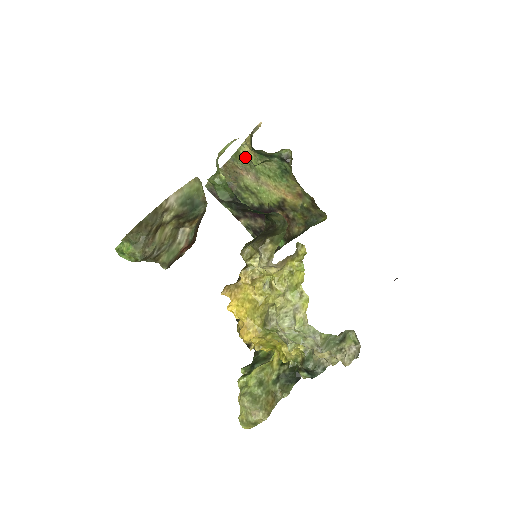
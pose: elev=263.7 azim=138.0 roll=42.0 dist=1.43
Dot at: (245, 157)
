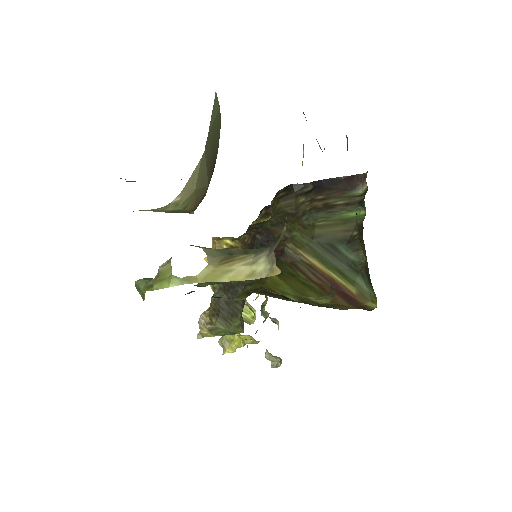
Dot at: occluded
